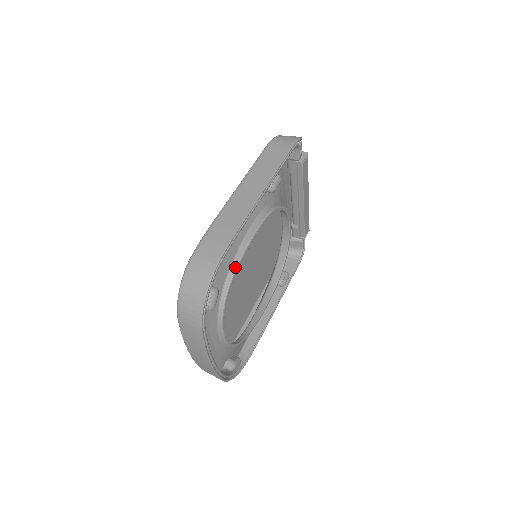
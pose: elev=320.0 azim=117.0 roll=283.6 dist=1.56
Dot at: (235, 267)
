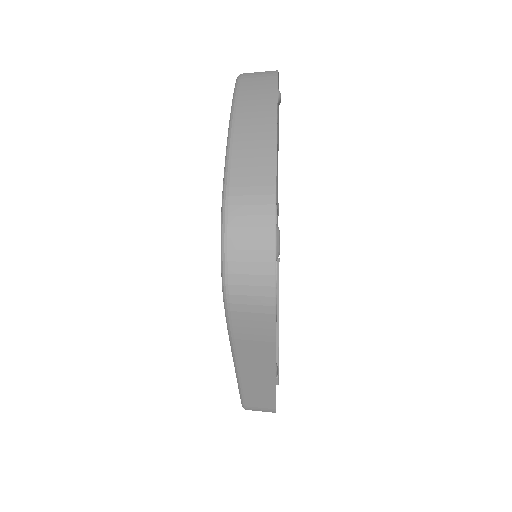
Dot at: occluded
